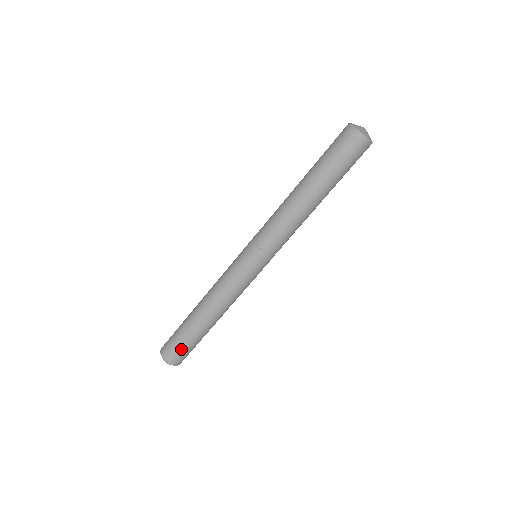
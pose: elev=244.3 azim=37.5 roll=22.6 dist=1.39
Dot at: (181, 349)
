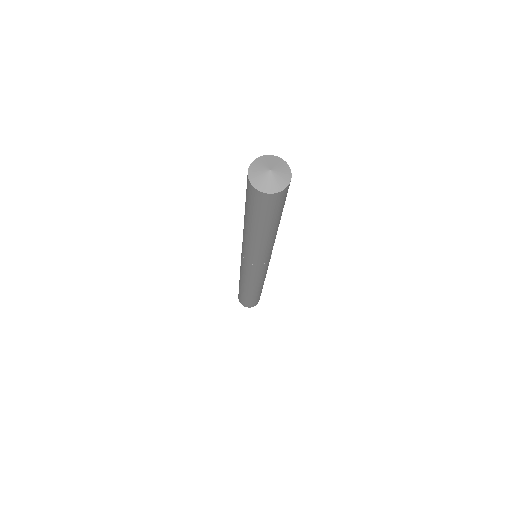
Dot at: (252, 303)
